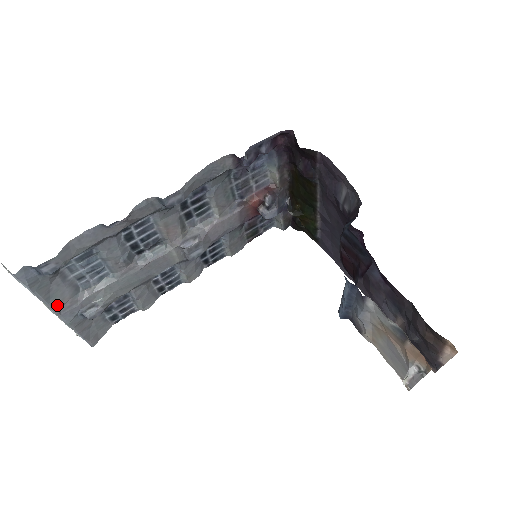
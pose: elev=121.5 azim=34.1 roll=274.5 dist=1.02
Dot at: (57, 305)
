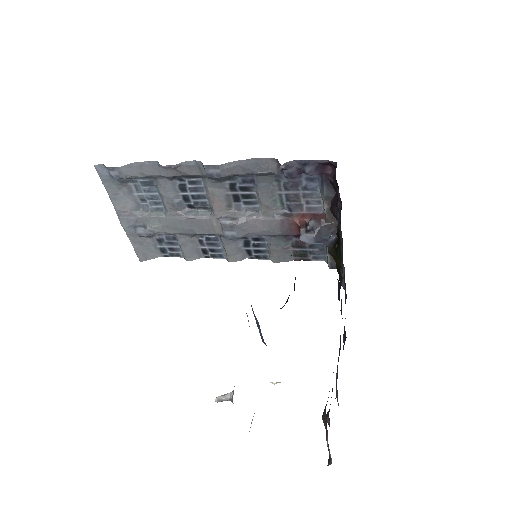
Dot at: (119, 208)
